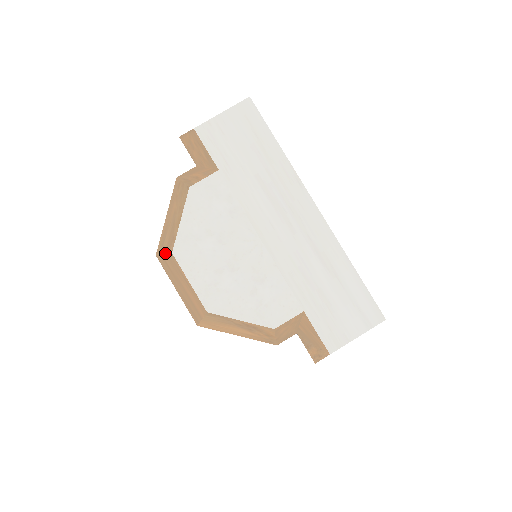
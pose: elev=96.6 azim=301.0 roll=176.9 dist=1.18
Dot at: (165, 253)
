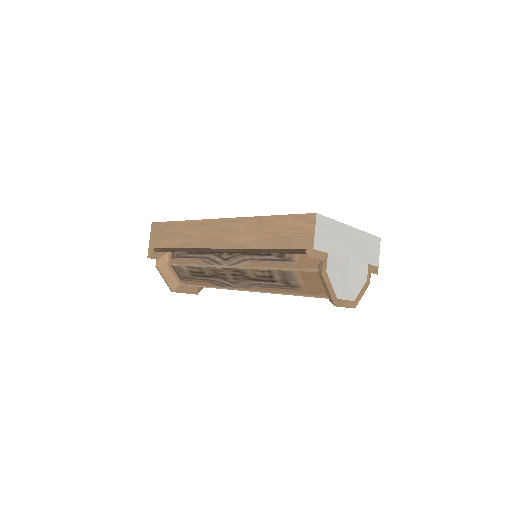
Dot at: (336, 302)
